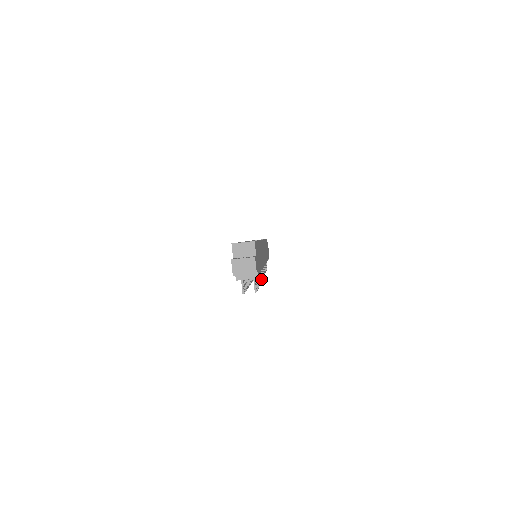
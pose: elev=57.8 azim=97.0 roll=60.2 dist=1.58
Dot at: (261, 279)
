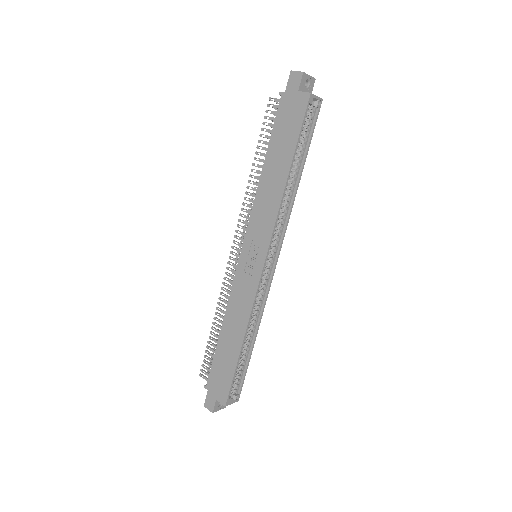
Dot at: occluded
